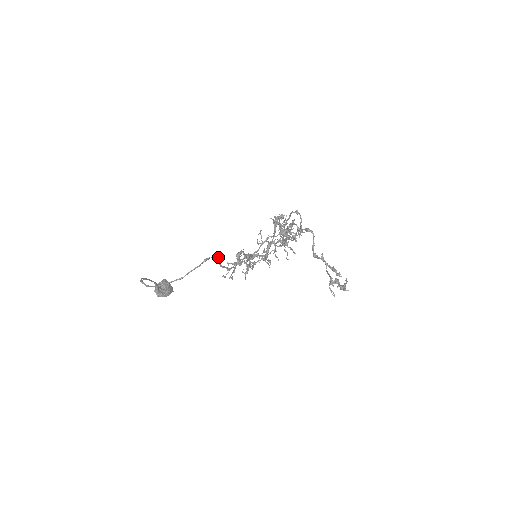
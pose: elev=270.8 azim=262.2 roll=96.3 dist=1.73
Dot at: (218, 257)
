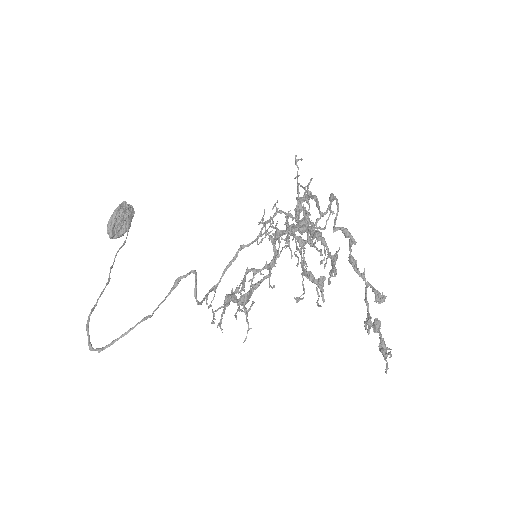
Dot at: (196, 294)
